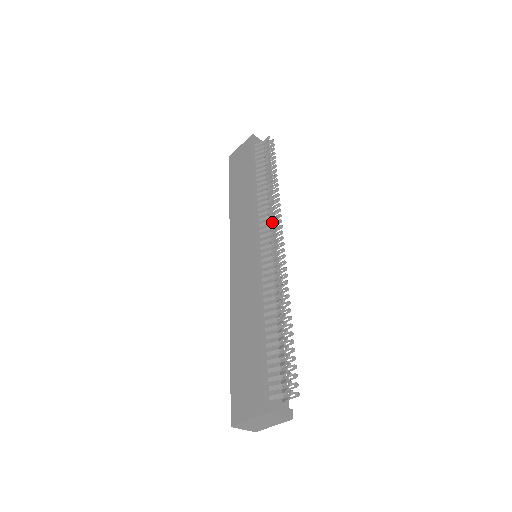
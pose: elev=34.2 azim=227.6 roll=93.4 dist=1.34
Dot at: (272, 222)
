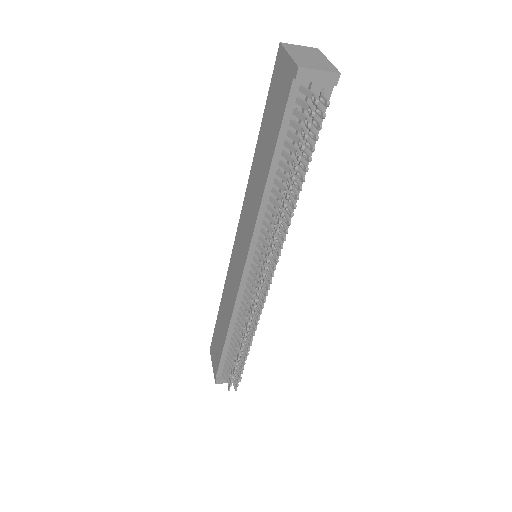
Dot at: (266, 258)
